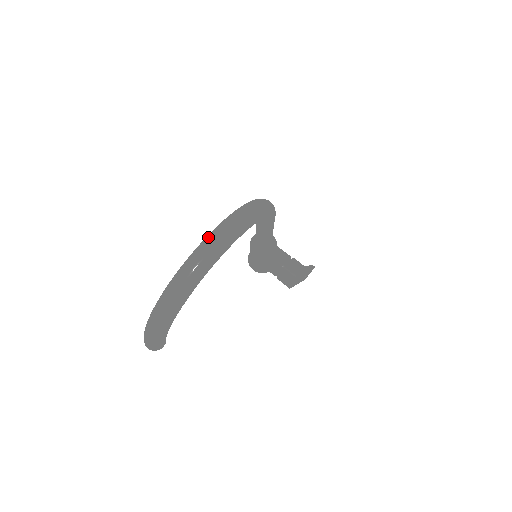
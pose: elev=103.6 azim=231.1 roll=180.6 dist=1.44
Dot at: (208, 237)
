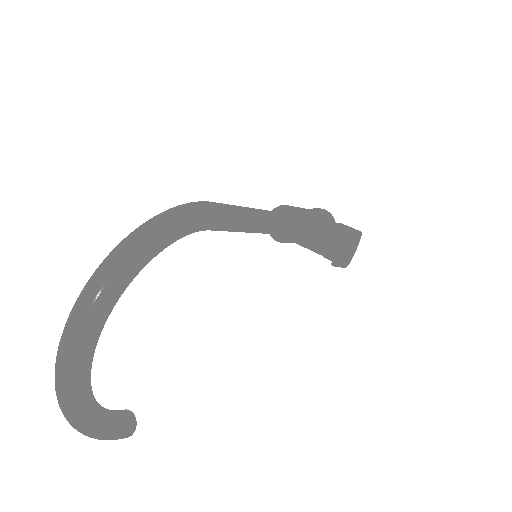
Dot at: (67, 319)
